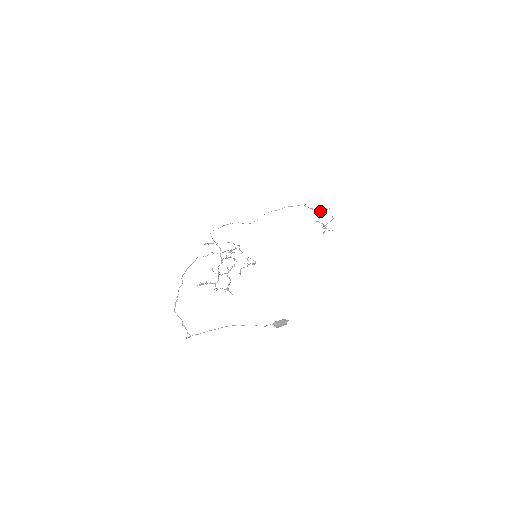
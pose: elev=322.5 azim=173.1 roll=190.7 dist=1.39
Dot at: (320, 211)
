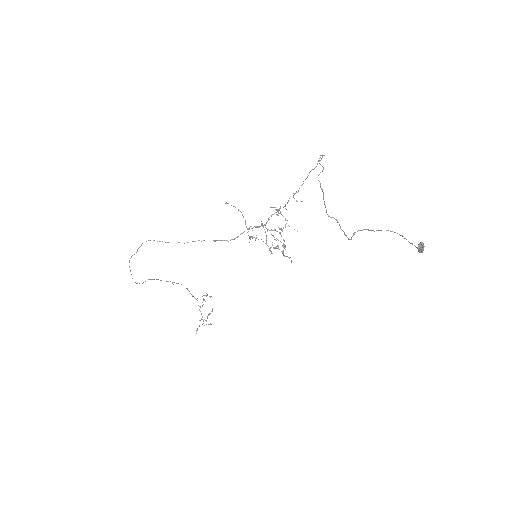
Dot at: occluded
